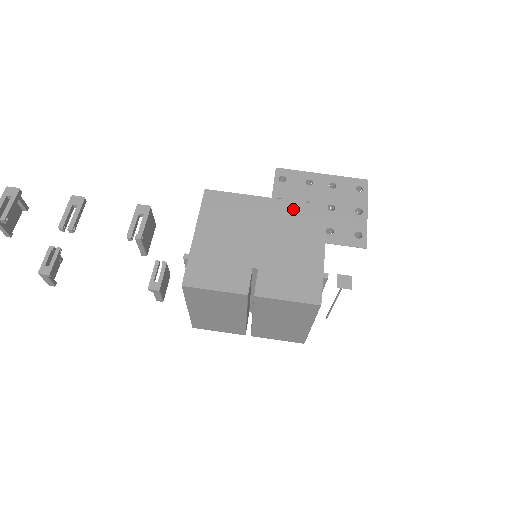
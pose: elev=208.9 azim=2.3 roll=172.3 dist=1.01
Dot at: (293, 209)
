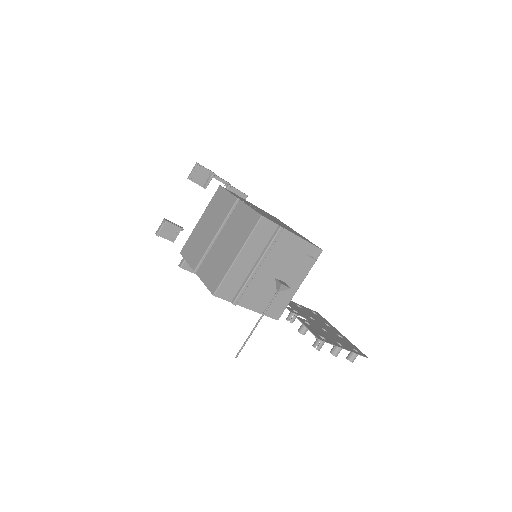
Dot at: occluded
